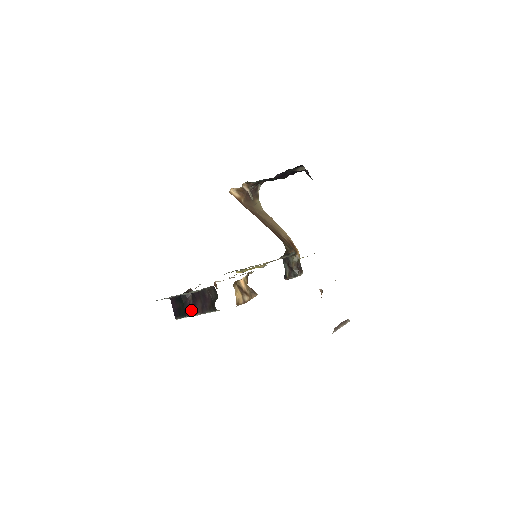
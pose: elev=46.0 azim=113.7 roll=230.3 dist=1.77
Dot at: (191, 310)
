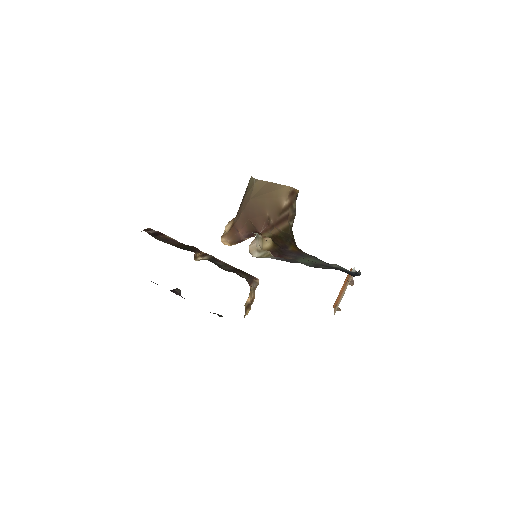
Dot at: occluded
